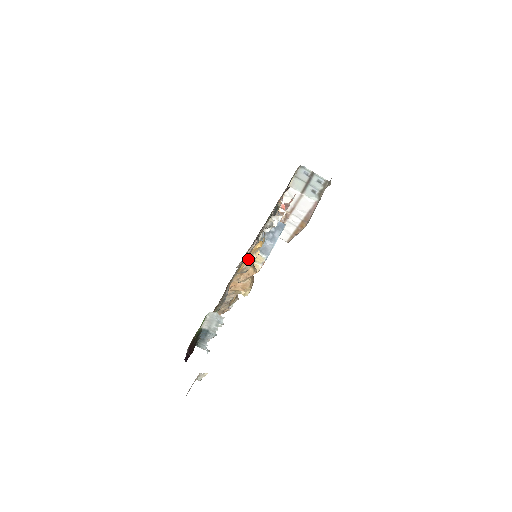
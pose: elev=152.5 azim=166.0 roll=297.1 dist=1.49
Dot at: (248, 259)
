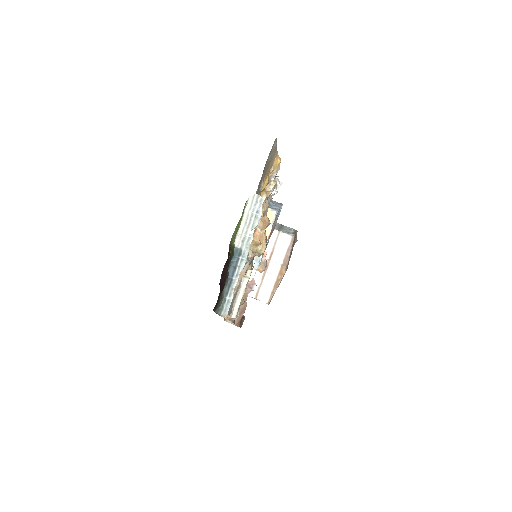
Dot at: (269, 183)
